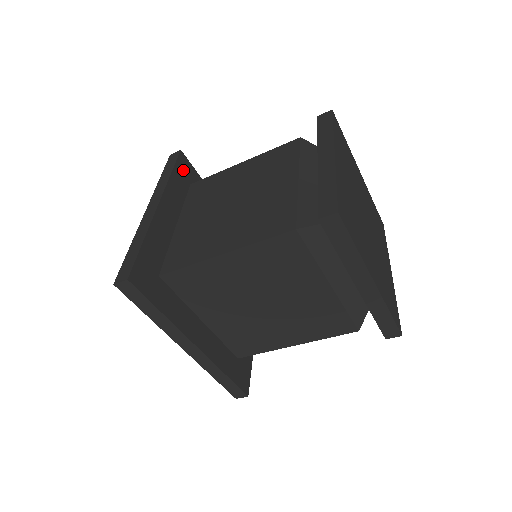
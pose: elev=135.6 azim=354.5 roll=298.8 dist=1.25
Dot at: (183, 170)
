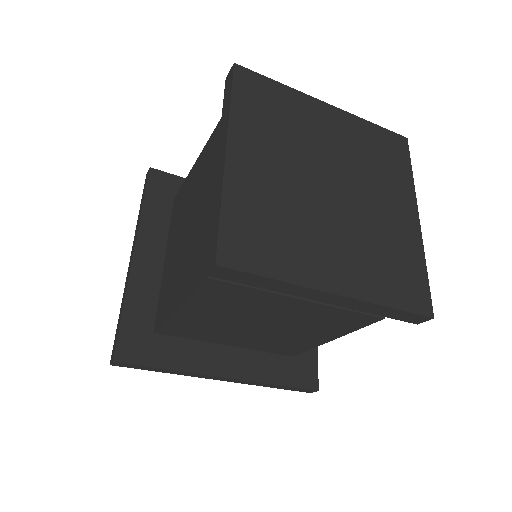
Dot at: (159, 189)
